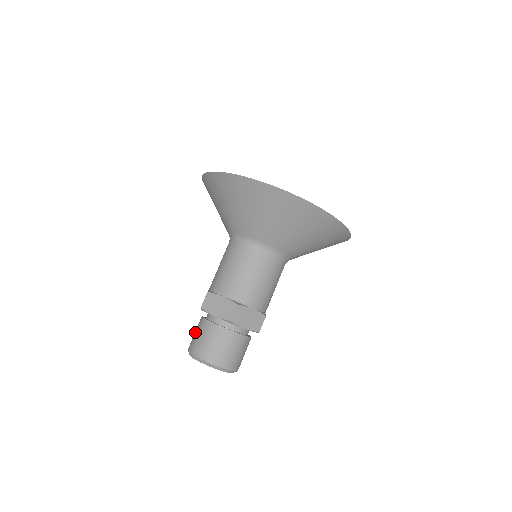
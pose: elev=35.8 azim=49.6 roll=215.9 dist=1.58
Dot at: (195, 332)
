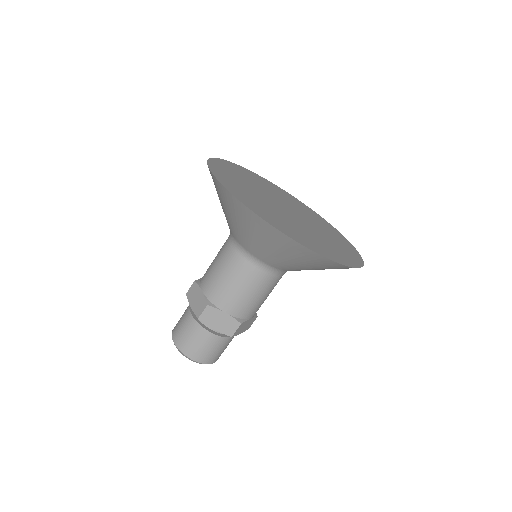
Dot at: (184, 330)
